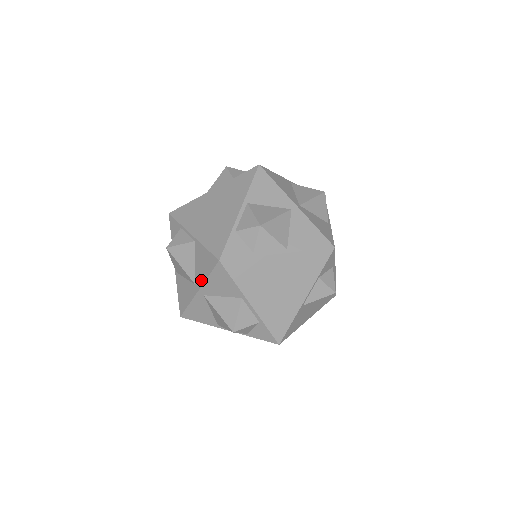
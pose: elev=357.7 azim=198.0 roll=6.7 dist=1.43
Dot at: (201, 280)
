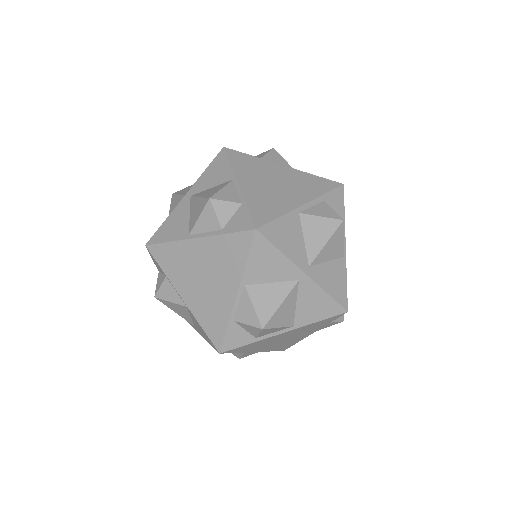
Dot at: (201, 334)
